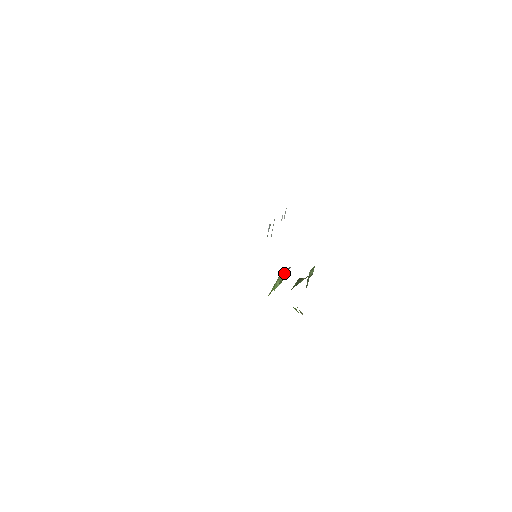
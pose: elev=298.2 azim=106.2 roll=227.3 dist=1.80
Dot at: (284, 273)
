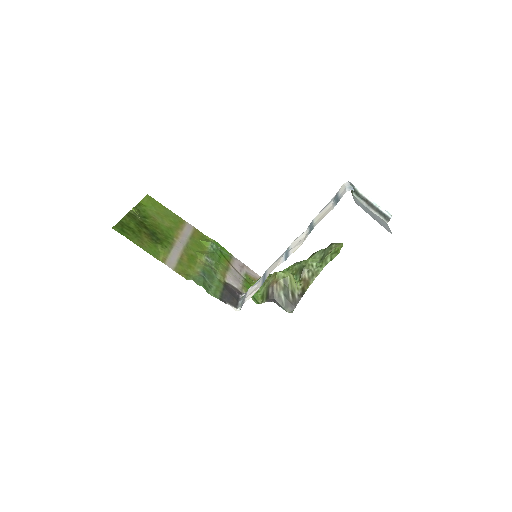
Dot at: (267, 295)
